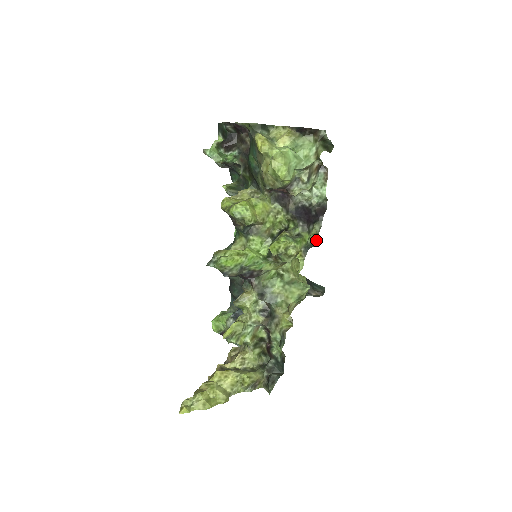
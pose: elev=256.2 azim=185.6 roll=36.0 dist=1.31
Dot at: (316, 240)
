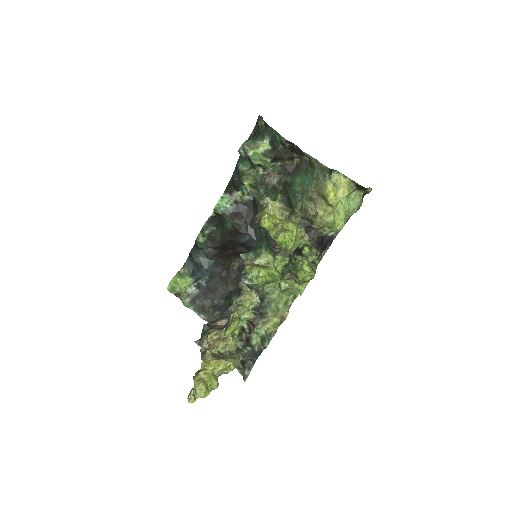
Dot at: occluded
